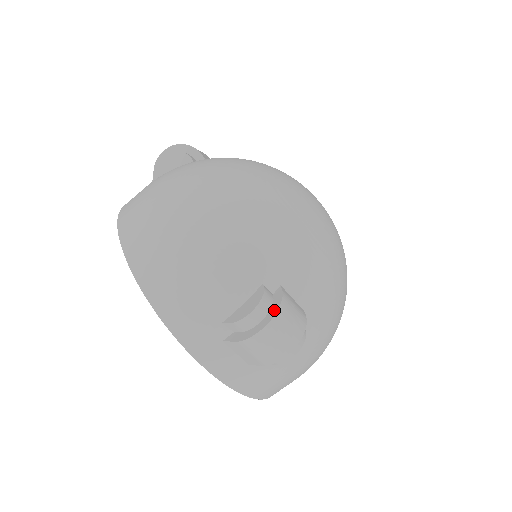
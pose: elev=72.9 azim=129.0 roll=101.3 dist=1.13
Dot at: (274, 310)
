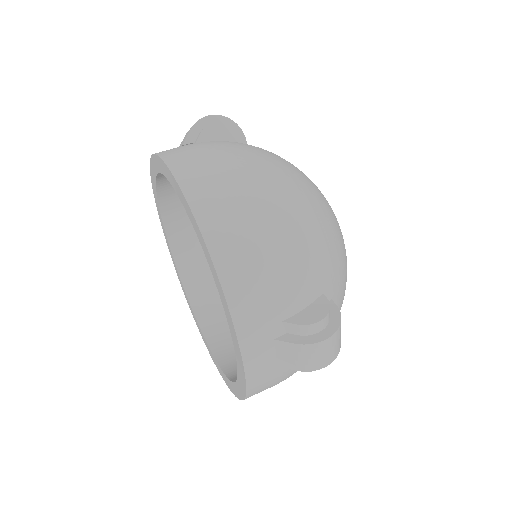
Dot at: occluded
